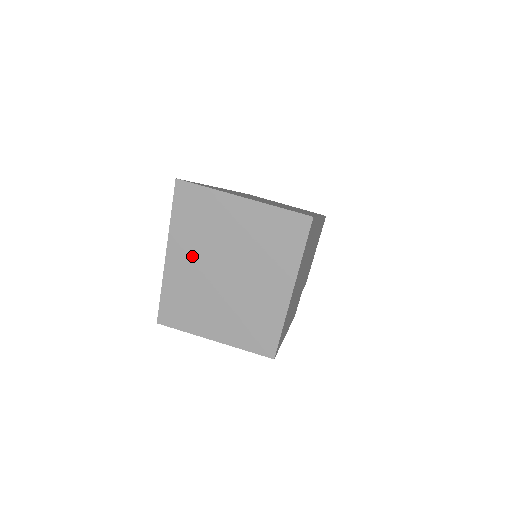
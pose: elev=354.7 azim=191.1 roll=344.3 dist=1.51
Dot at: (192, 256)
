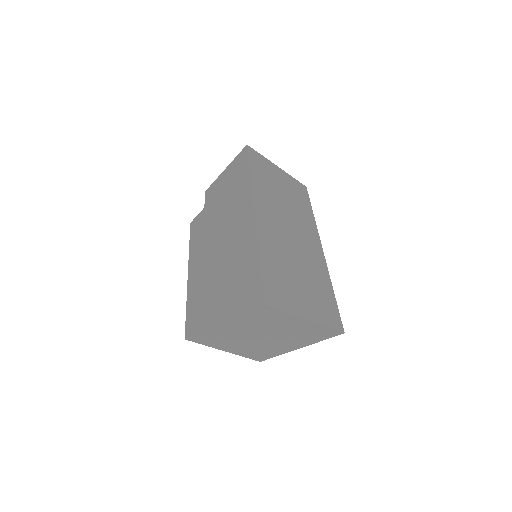
Dot at: (242, 328)
